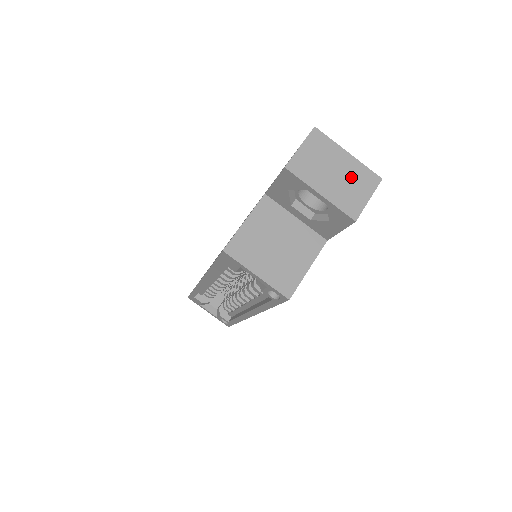
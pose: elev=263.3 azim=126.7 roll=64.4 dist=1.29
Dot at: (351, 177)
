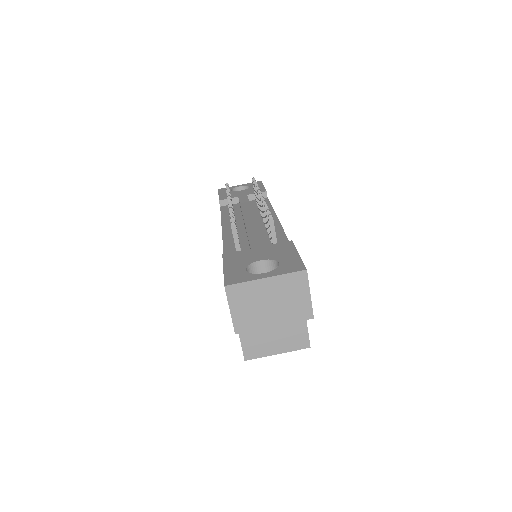
Dot at: (283, 293)
